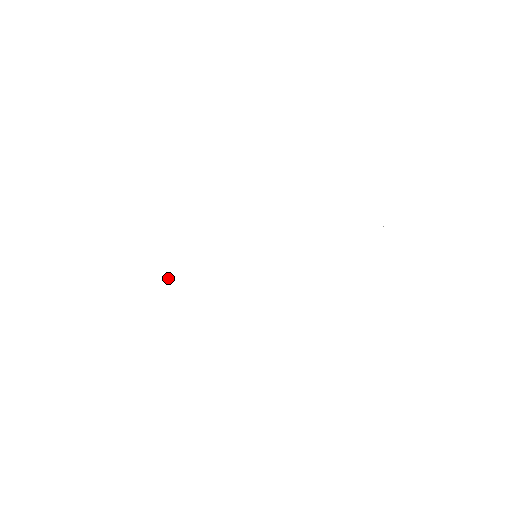
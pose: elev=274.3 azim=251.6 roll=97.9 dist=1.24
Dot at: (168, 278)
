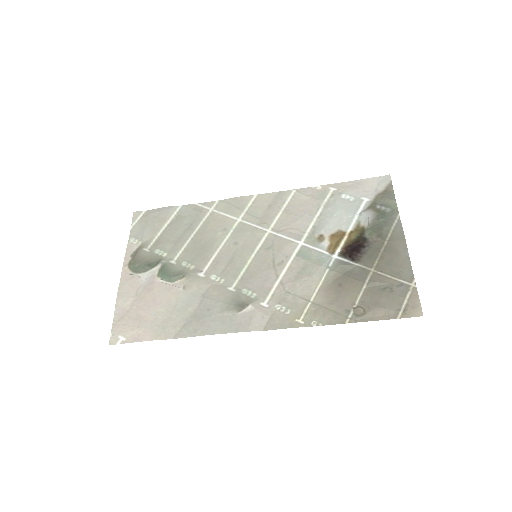
Dot at: (178, 280)
